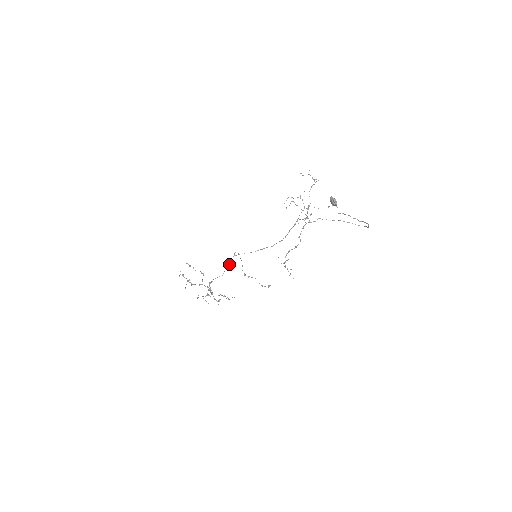
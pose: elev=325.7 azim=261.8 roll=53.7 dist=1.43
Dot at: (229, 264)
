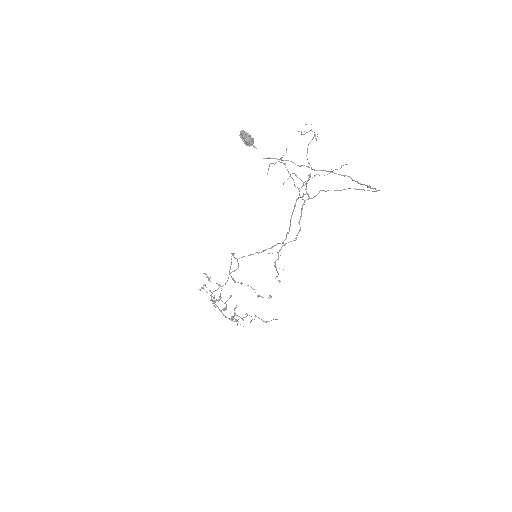
Dot at: (234, 270)
